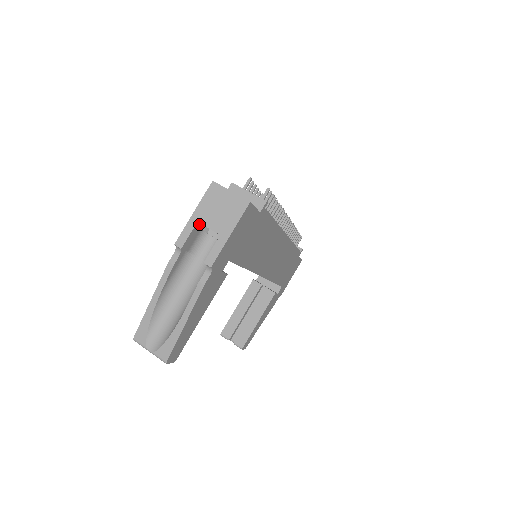
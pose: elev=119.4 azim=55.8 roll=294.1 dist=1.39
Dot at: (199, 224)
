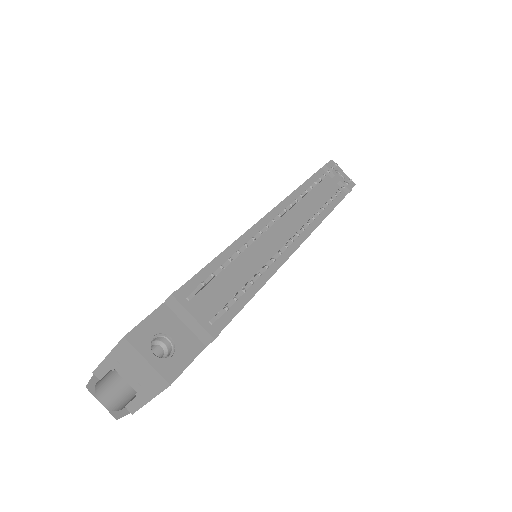
Dot at: (116, 367)
